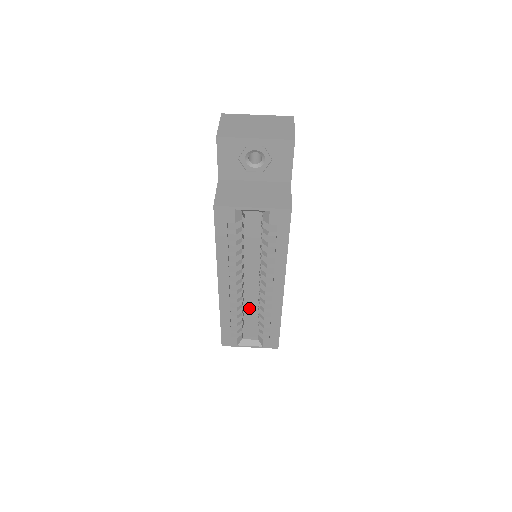
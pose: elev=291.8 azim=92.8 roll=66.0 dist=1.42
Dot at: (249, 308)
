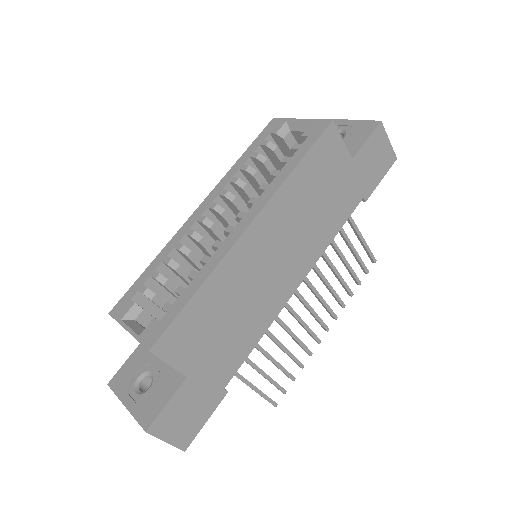
Dot at: occluded
